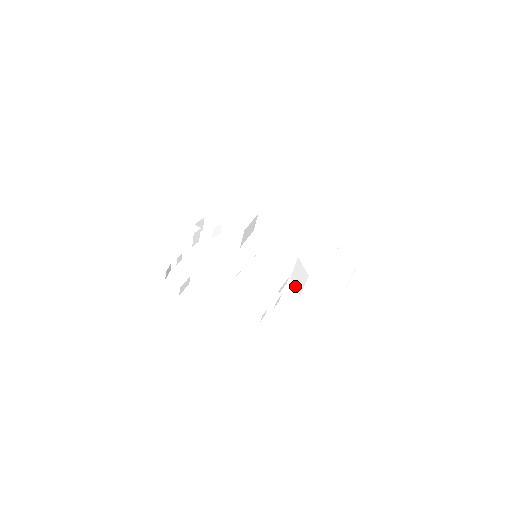
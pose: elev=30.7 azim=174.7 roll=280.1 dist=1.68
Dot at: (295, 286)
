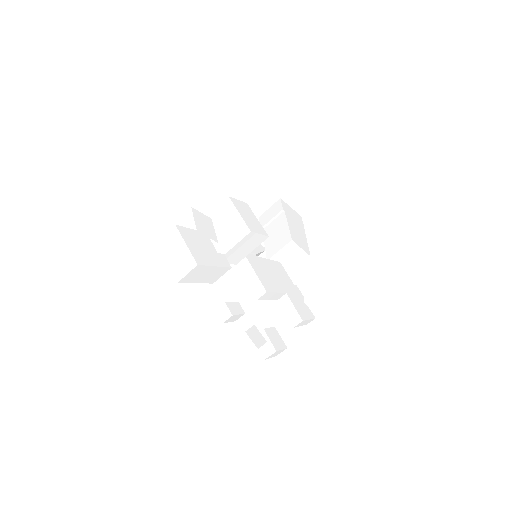
Dot at: occluded
